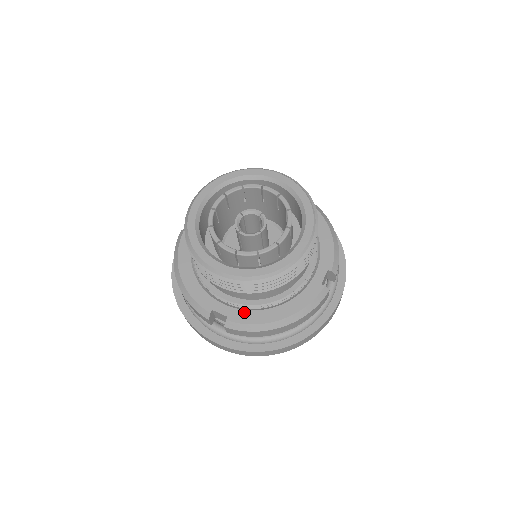
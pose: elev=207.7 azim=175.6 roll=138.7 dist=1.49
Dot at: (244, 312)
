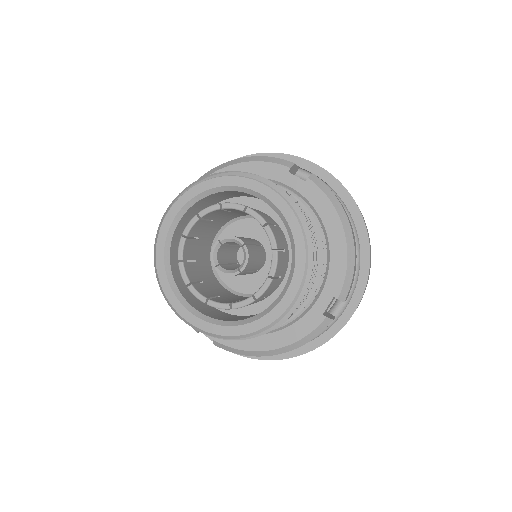
Dot at: occluded
